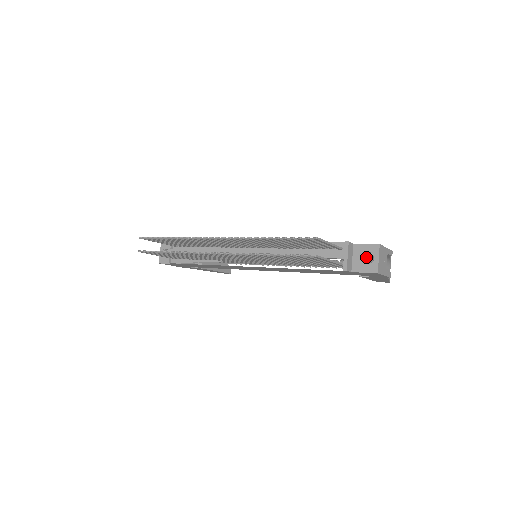
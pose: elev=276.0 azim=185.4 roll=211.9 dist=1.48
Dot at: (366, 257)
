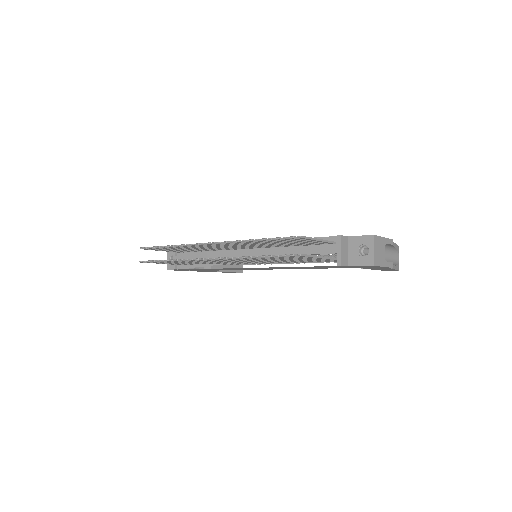
Dot at: (362, 249)
